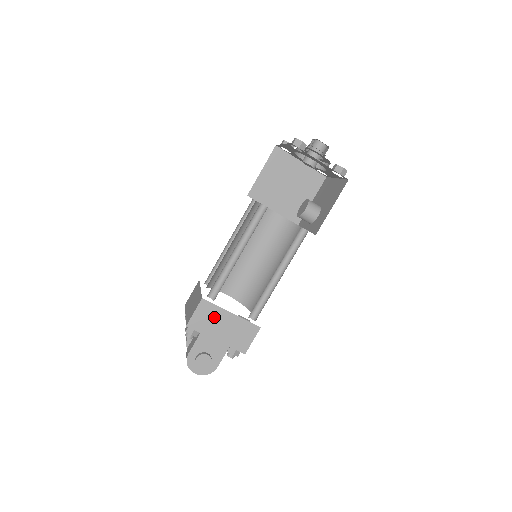
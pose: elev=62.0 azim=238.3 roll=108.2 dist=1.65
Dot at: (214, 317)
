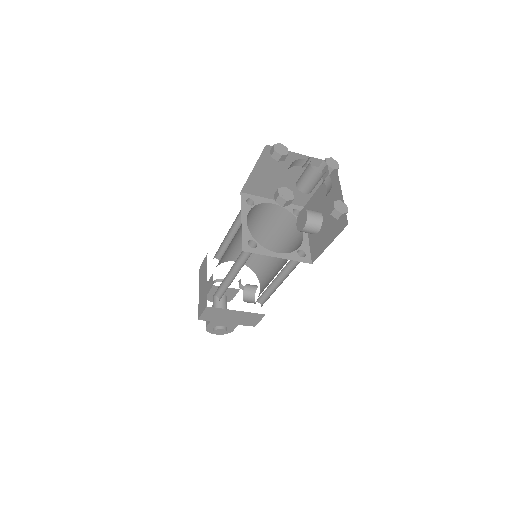
Dot at: (221, 314)
